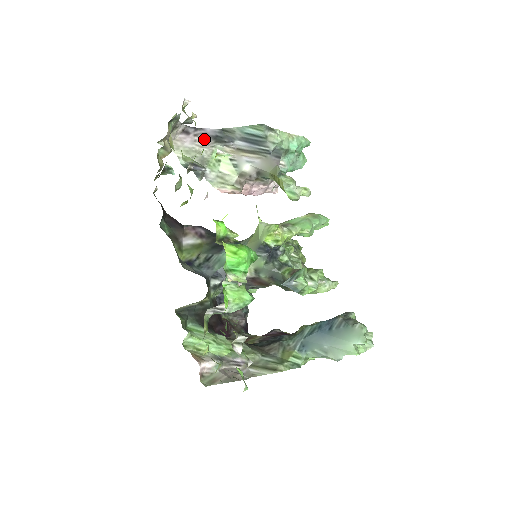
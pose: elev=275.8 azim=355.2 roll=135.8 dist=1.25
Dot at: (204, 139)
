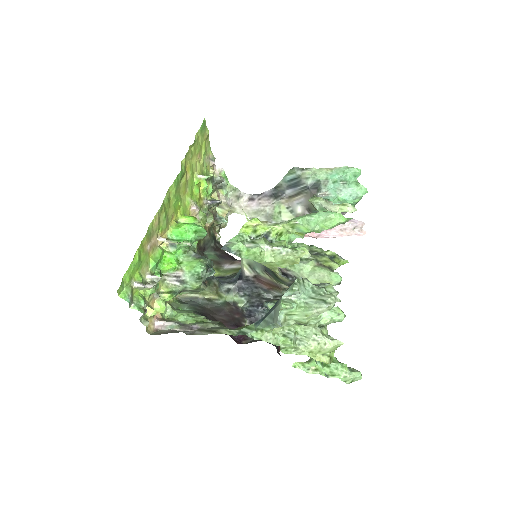
Dot at: (266, 200)
